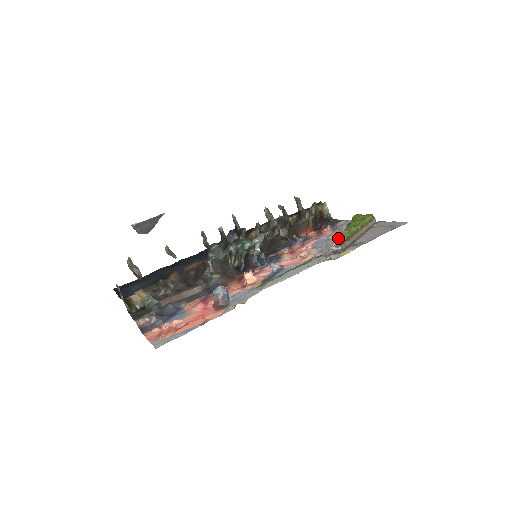
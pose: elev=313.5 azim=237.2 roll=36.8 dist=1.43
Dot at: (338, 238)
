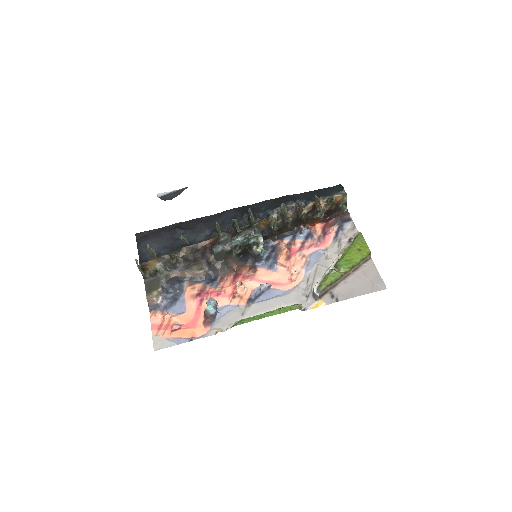
Dot at: (327, 272)
